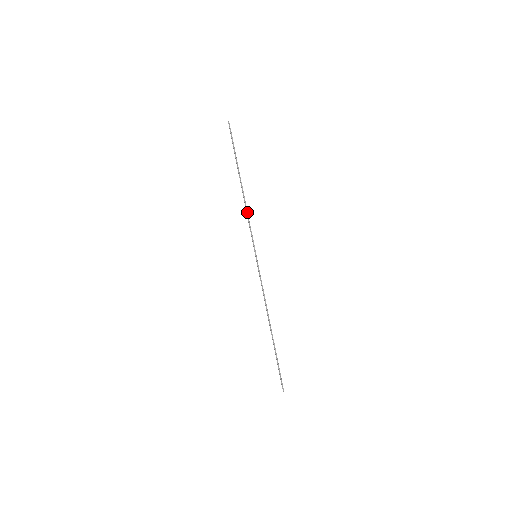
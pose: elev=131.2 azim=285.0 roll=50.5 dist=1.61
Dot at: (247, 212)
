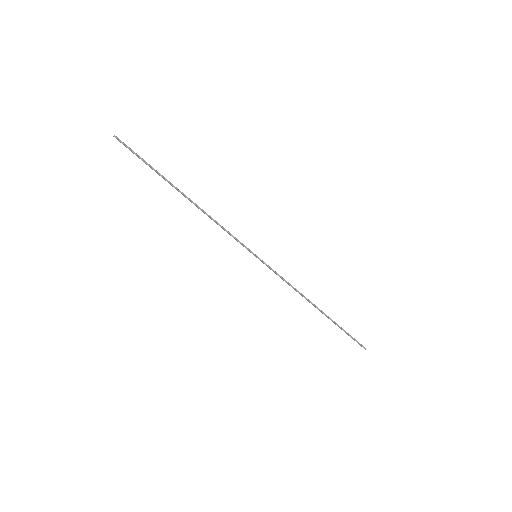
Dot at: (214, 220)
